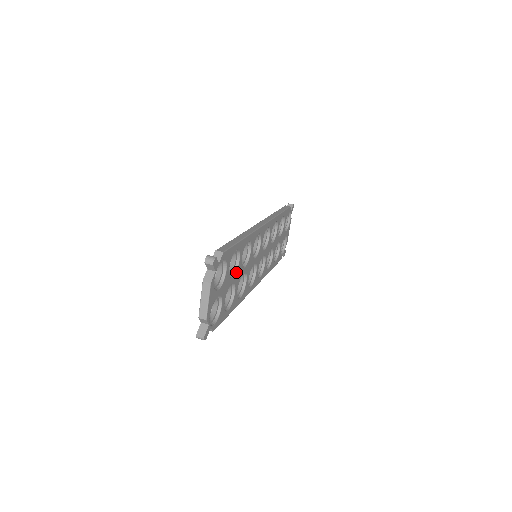
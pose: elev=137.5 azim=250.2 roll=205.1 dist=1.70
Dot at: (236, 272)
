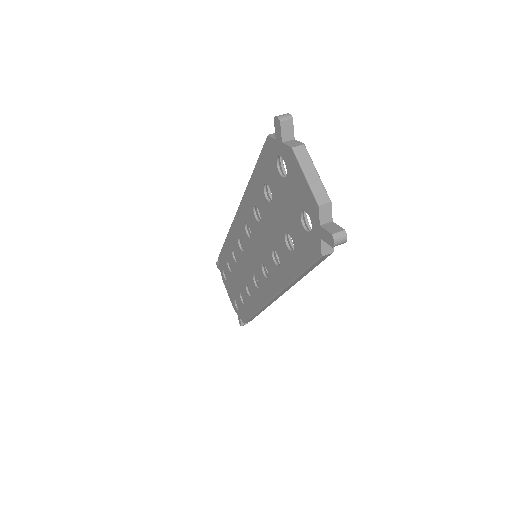
Dot at: occluded
